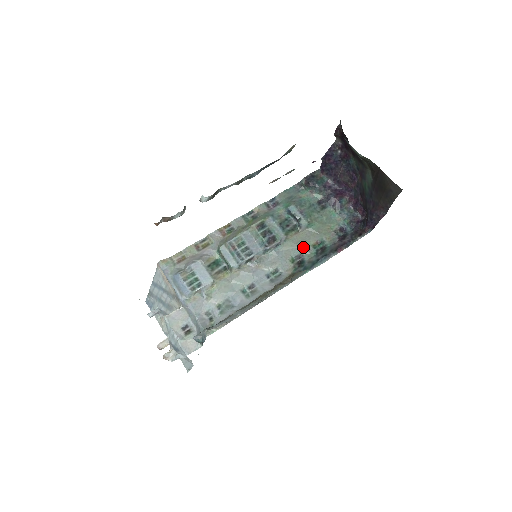
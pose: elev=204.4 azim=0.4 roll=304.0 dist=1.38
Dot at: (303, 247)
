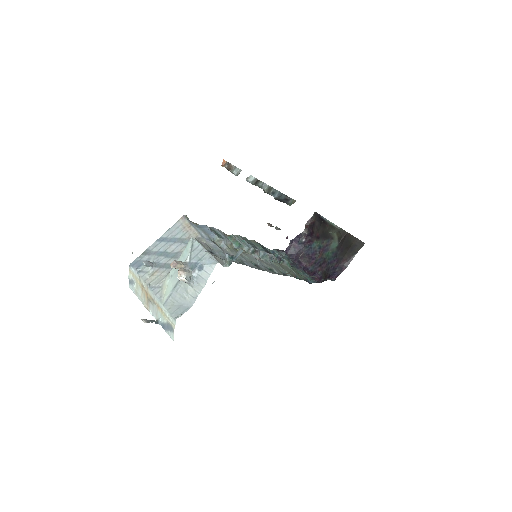
Dot at: (287, 271)
